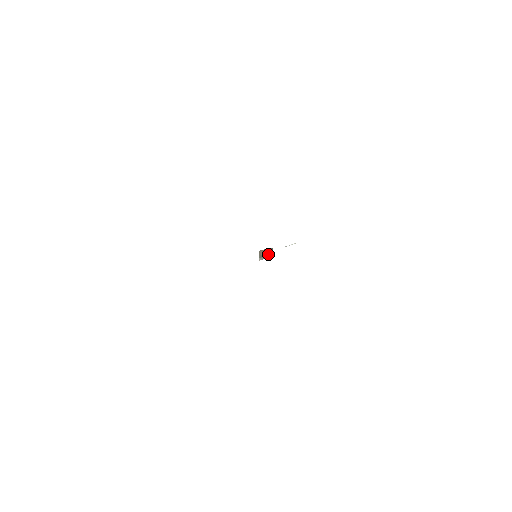
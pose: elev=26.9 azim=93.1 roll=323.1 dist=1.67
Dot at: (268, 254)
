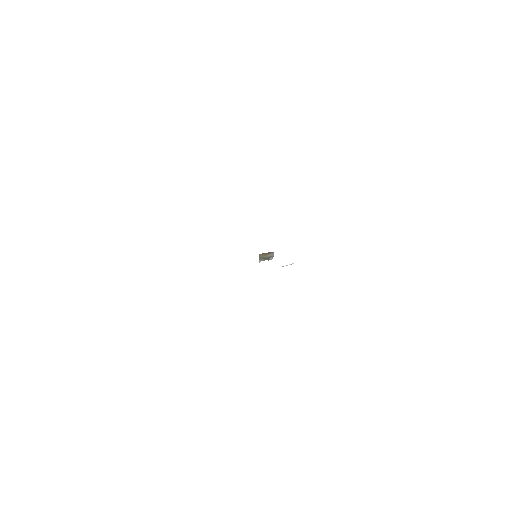
Dot at: (269, 256)
